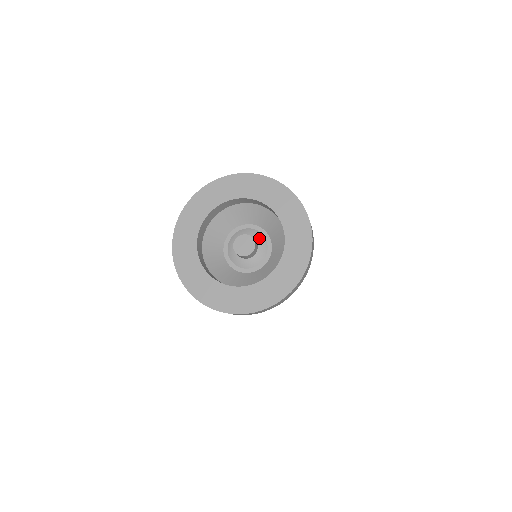
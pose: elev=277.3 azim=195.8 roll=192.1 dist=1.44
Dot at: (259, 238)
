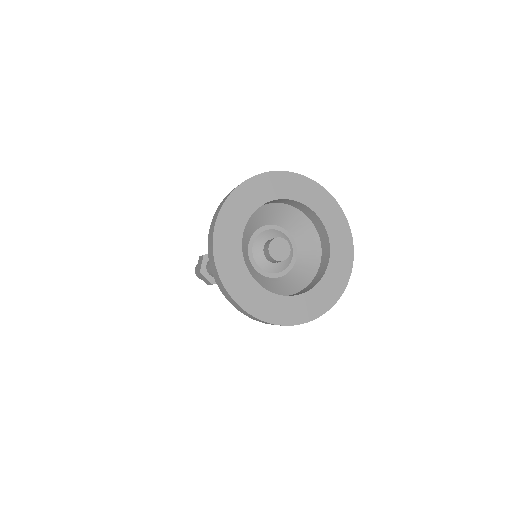
Dot at: (279, 235)
